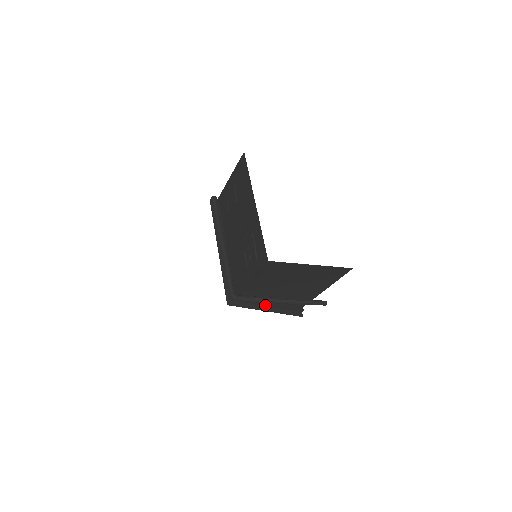
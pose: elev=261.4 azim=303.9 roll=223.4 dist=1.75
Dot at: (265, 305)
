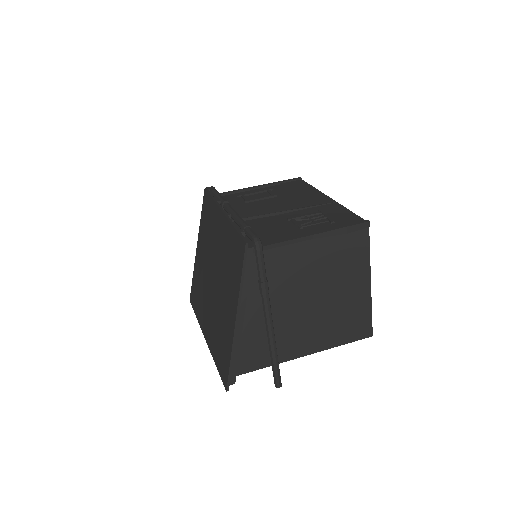
Dot at: occluded
